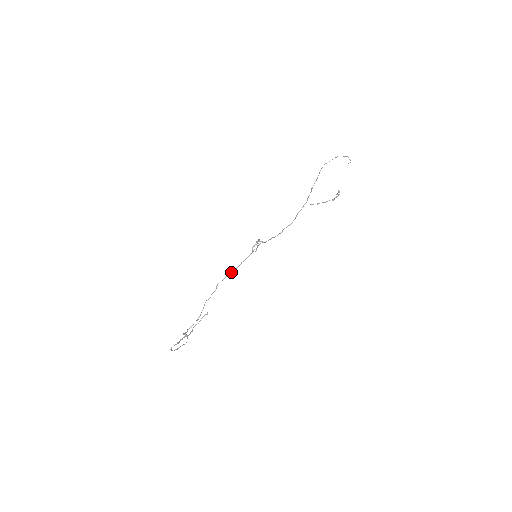
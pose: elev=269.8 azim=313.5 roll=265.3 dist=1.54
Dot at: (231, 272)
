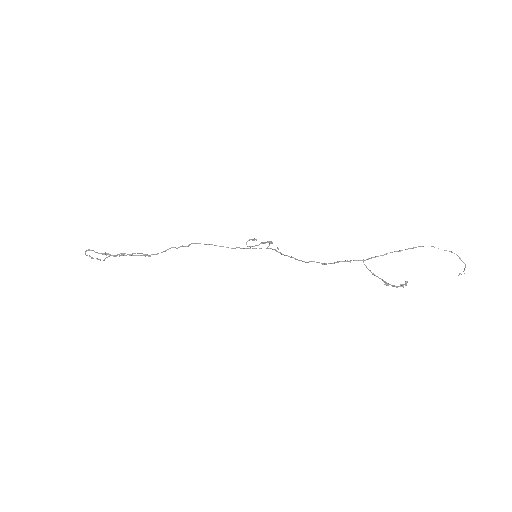
Dot at: occluded
